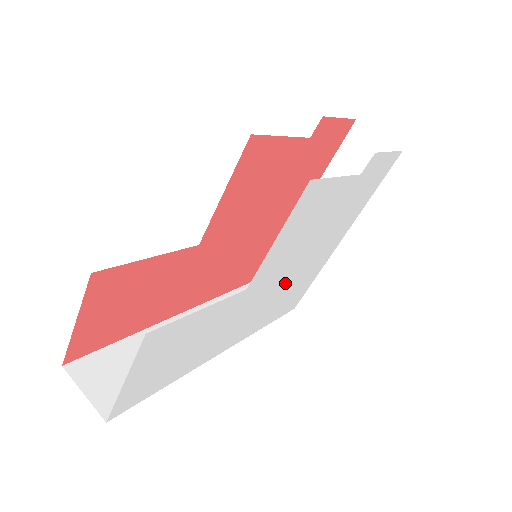
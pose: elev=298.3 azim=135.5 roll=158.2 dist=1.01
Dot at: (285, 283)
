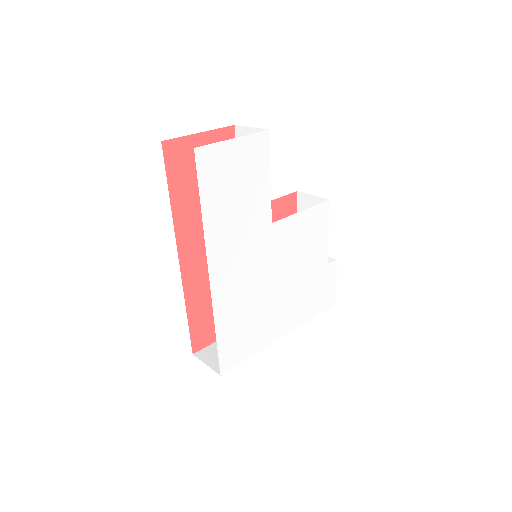
Dot at: (261, 290)
